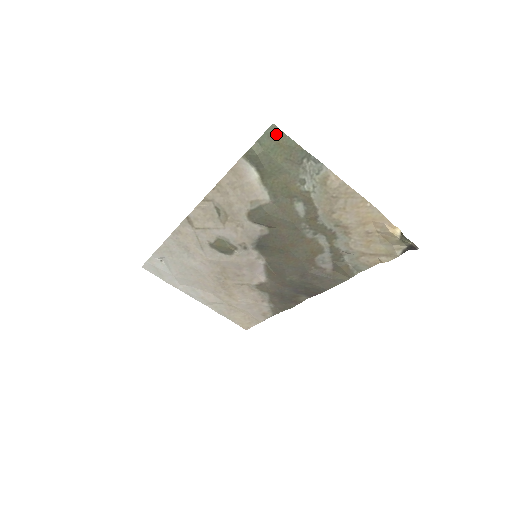
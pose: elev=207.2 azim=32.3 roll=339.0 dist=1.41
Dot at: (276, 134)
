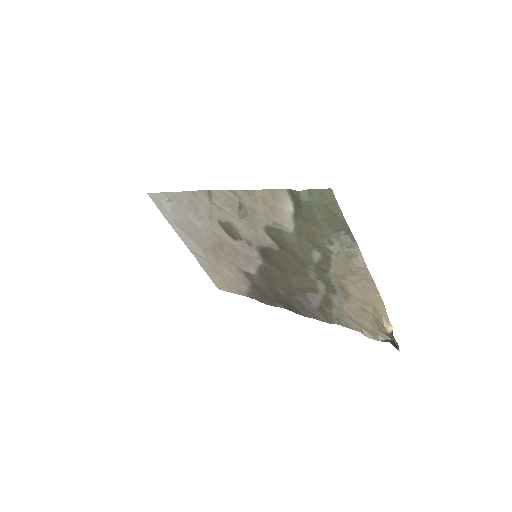
Dot at: (329, 198)
